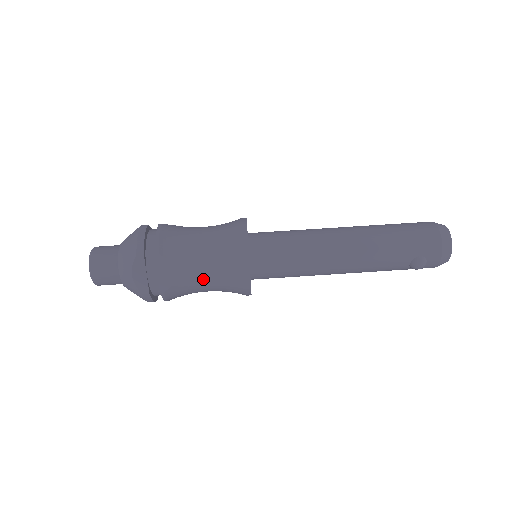
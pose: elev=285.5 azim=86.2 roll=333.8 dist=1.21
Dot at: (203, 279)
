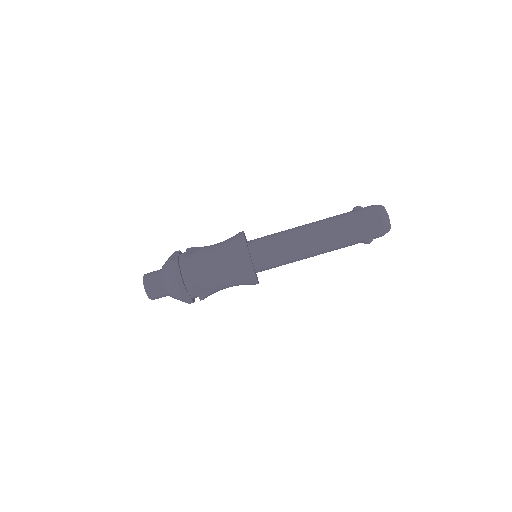
Dot at: (226, 287)
